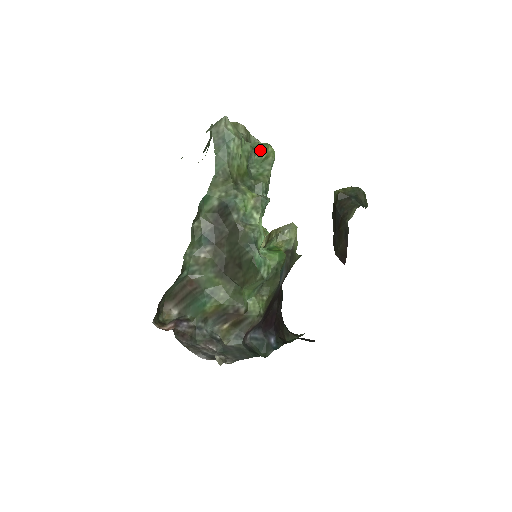
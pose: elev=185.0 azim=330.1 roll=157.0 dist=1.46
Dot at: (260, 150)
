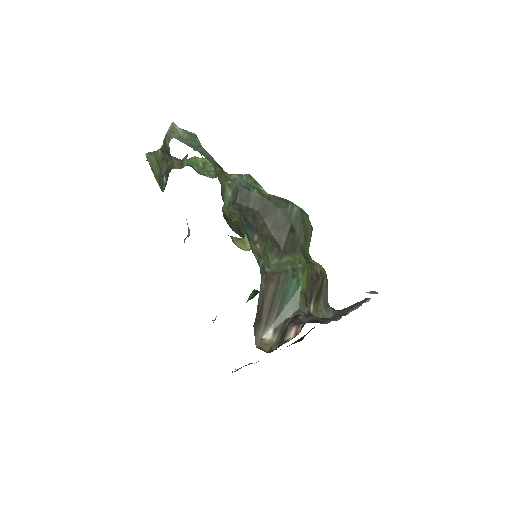
Dot at: (192, 164)
